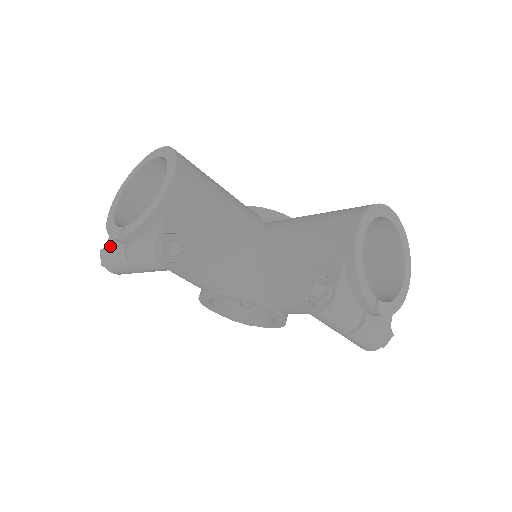
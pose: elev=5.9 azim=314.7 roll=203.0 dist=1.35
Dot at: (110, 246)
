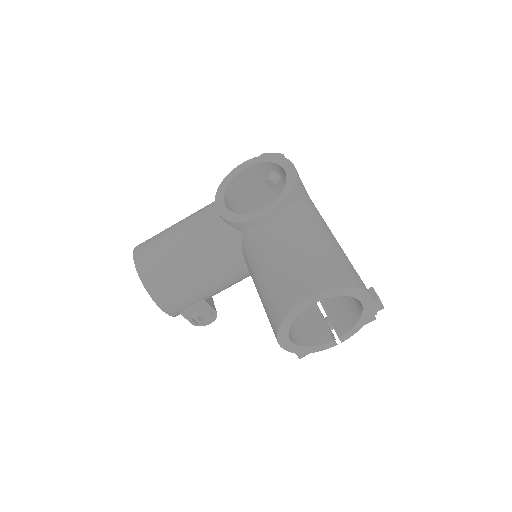
Dot at: occluded
